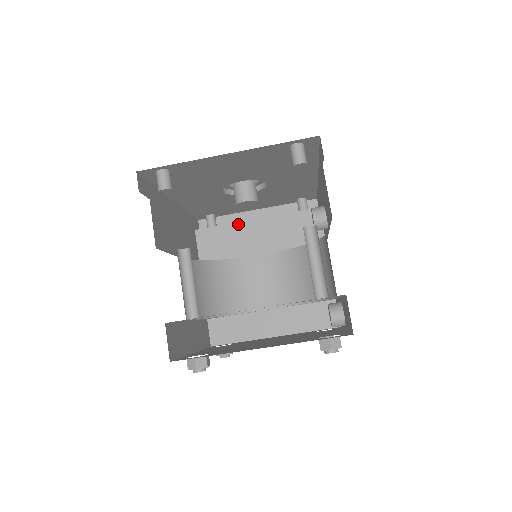
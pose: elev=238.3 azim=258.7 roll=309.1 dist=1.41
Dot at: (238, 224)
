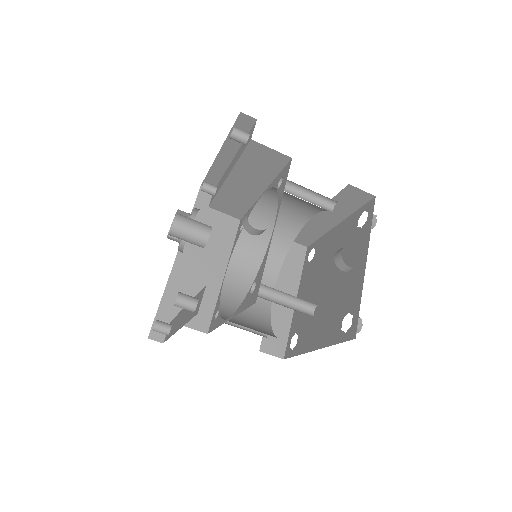
Dot at: (222, 188)
